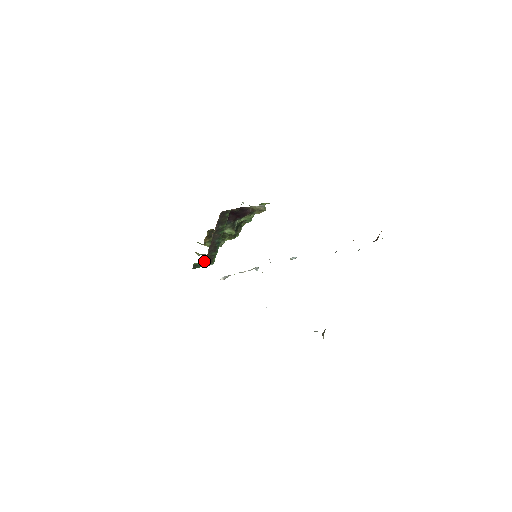
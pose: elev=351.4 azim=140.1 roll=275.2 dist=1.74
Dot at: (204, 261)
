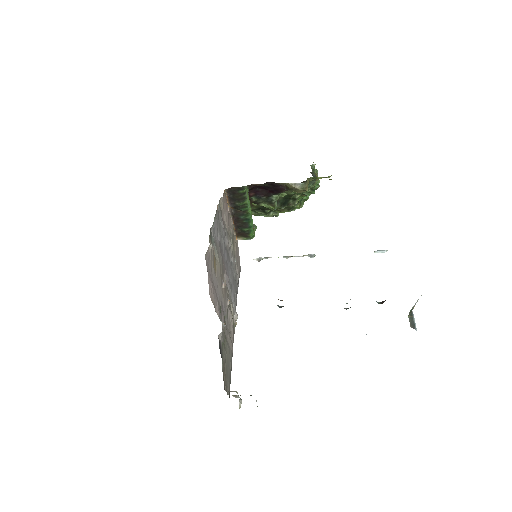
Dot at: occluded
